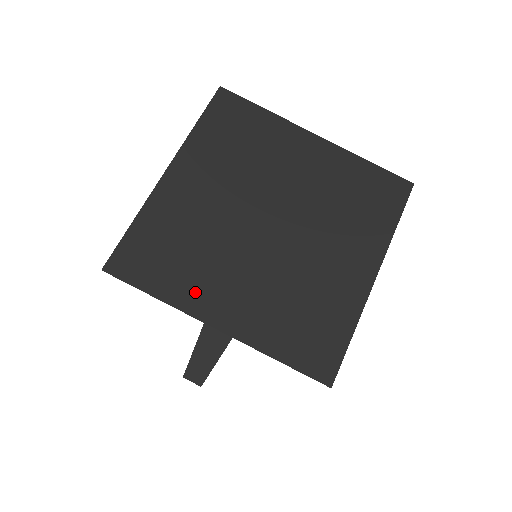
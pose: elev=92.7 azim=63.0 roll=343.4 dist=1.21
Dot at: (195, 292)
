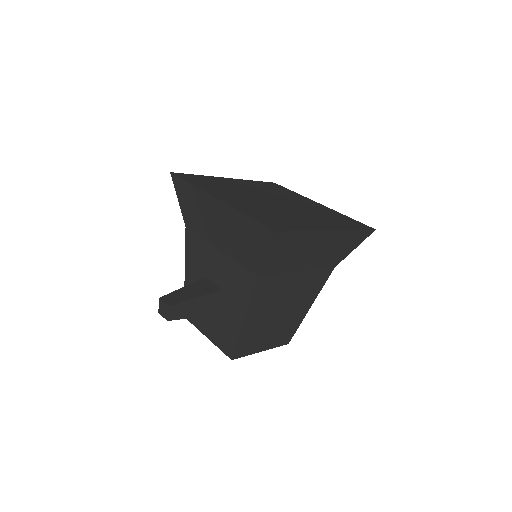
Dot at: (214, 191)
